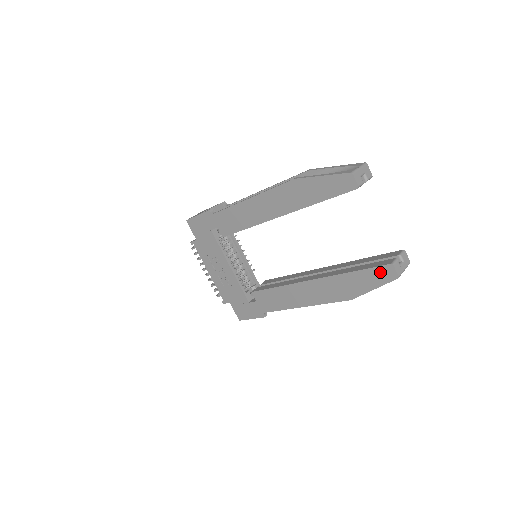
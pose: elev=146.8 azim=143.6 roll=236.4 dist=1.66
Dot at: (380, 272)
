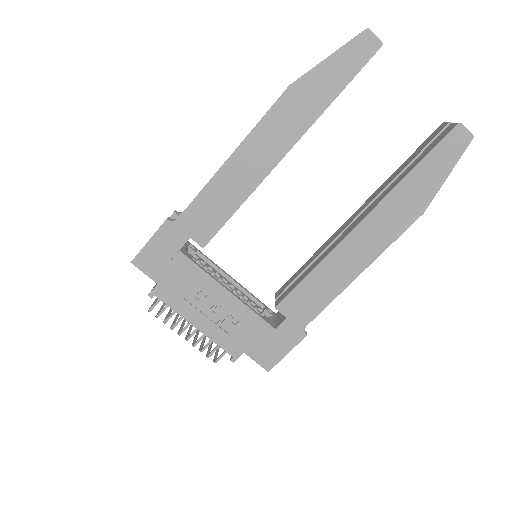
Dot at: (448, 145)
